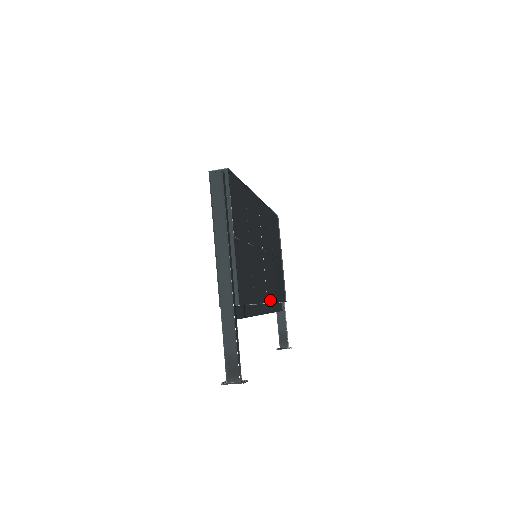
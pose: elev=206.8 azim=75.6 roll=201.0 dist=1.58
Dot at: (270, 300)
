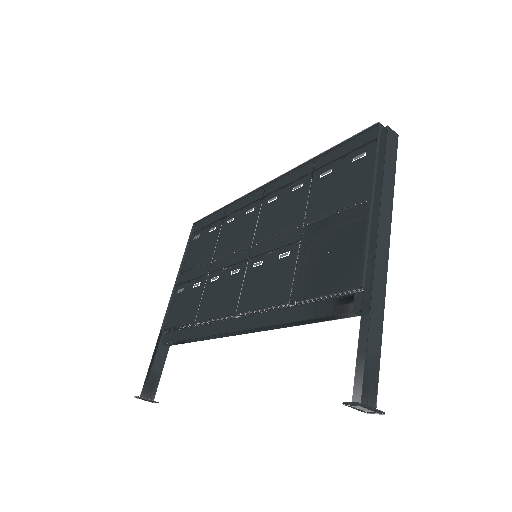
Dot at: occluded
